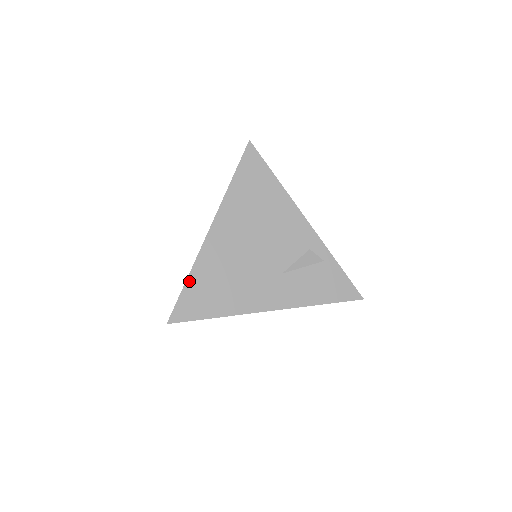
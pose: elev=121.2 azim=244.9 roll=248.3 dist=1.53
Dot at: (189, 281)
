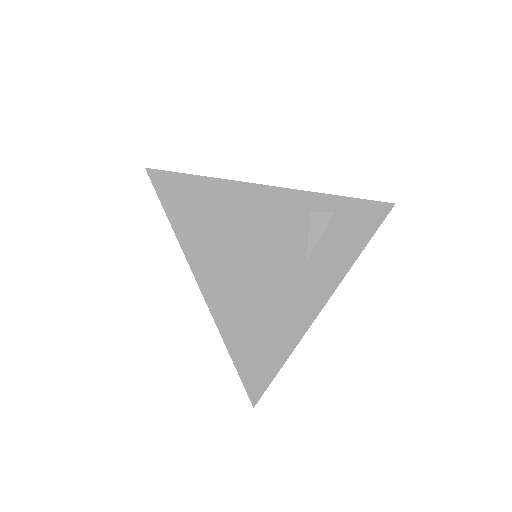
Dot at: (235, 357)
